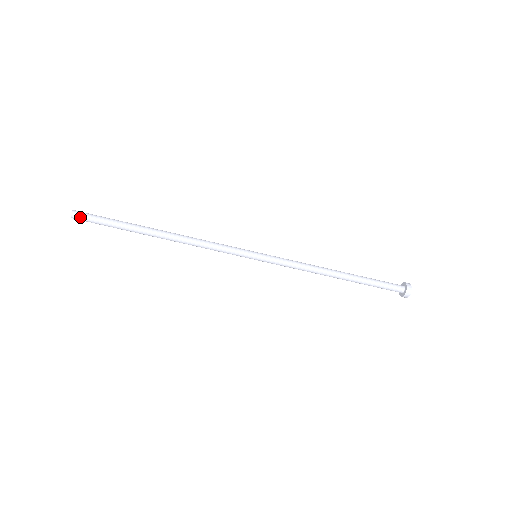
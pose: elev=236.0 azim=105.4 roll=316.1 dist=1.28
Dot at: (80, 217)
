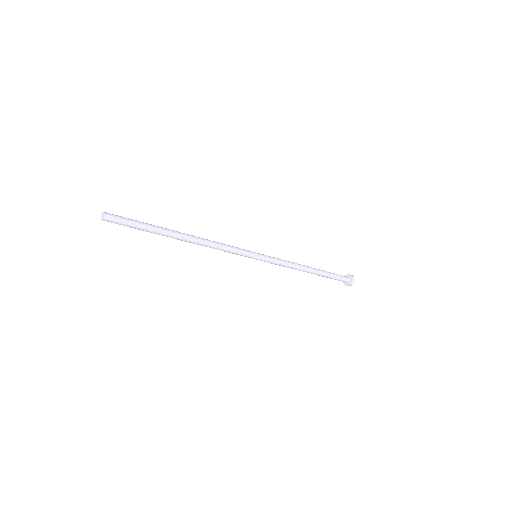
Dot at: (112, 220)
